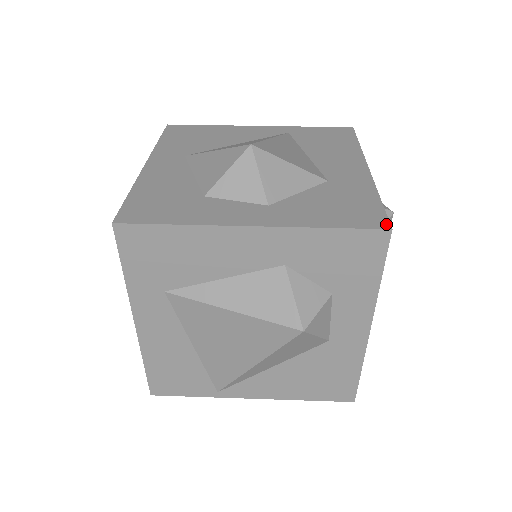
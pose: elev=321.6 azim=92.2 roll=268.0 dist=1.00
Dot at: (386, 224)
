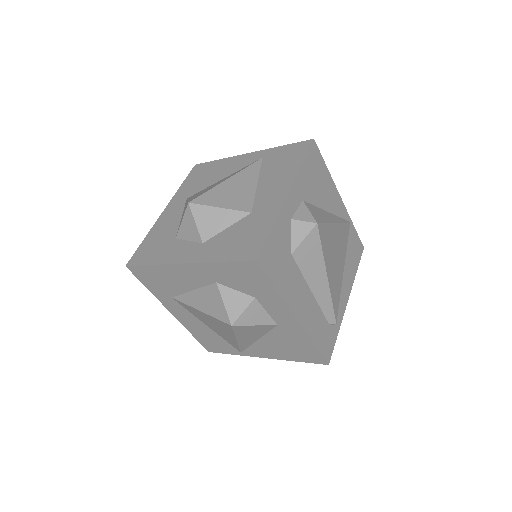
Dot at: (256, 255)
